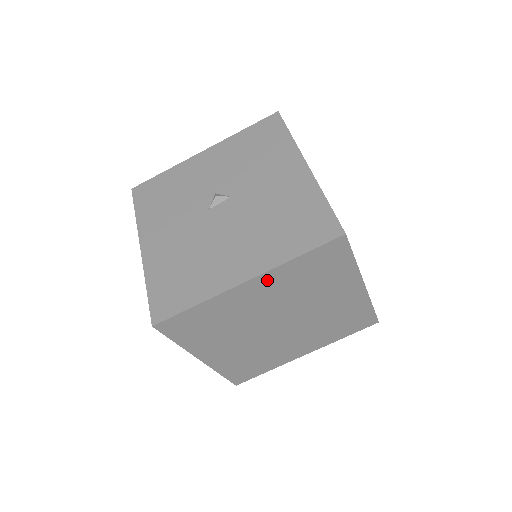
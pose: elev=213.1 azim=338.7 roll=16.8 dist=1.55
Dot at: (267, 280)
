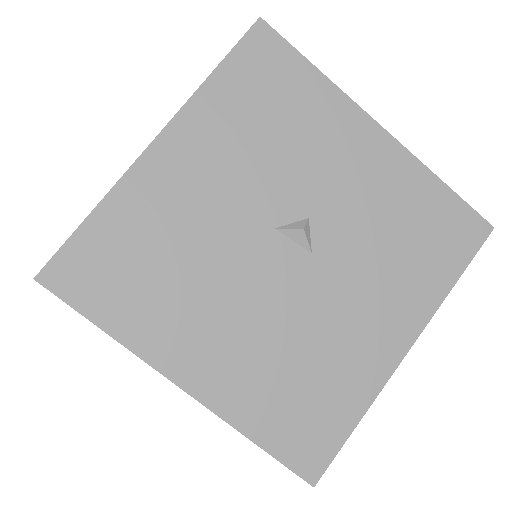
Dot at: occluded
